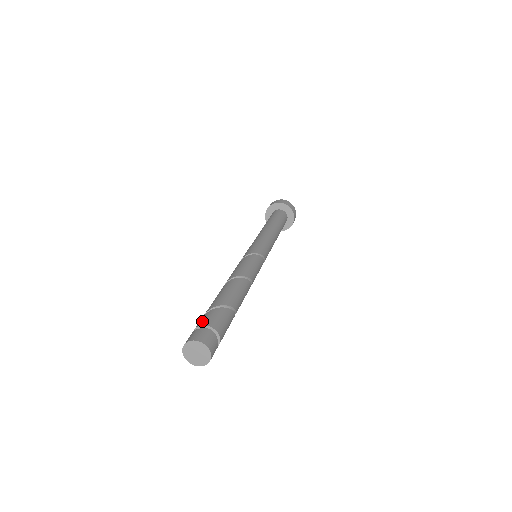
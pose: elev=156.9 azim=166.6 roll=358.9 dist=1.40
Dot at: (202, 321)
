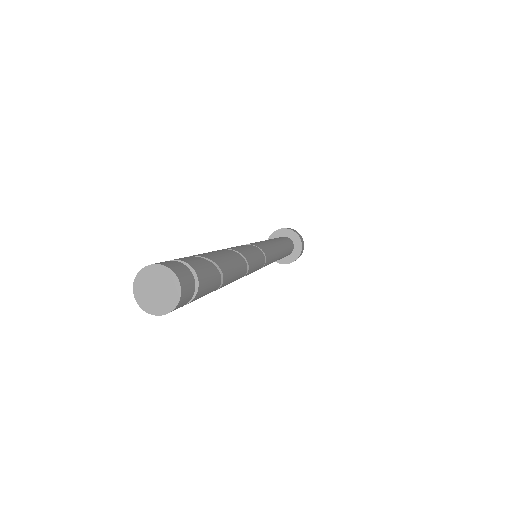
Dot at: (189, 259)
